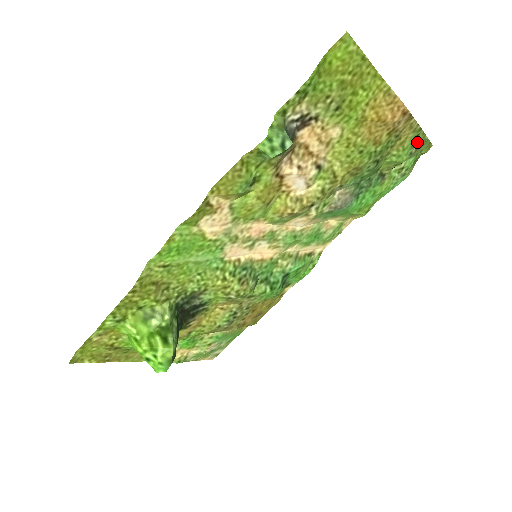
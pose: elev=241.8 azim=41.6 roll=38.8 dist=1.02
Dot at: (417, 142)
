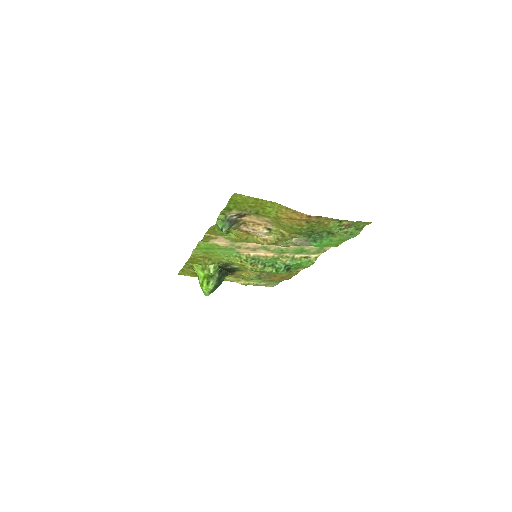
Dot at: (344, 224)
